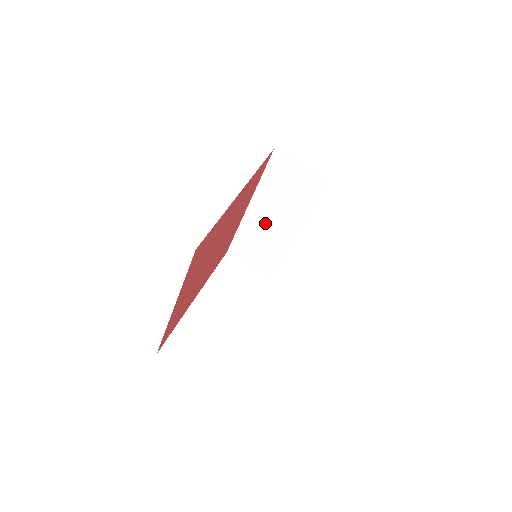
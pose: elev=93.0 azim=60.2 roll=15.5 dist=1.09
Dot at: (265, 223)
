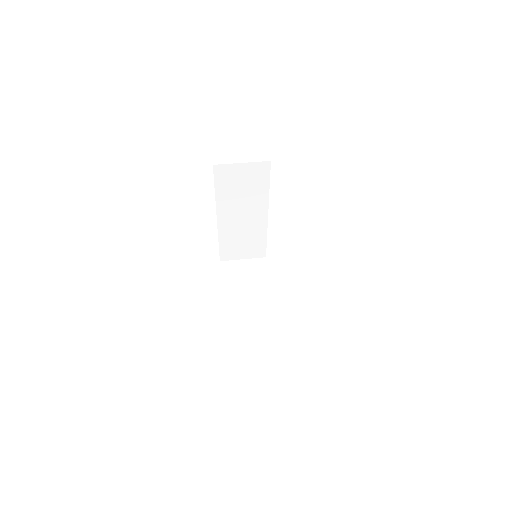
Dot at: (238, 222)
